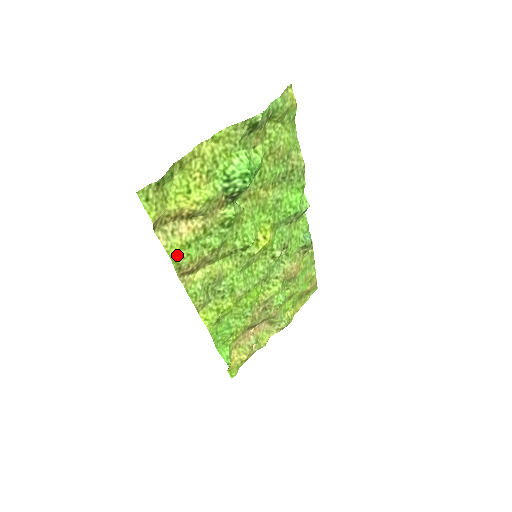
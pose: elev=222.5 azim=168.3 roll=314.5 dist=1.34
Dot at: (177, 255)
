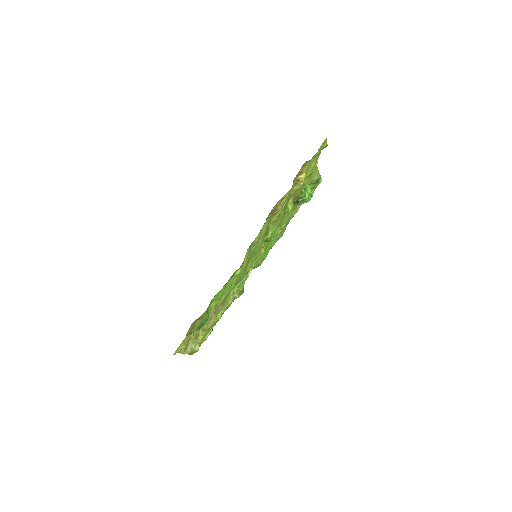
Dot at: (291, 190)
